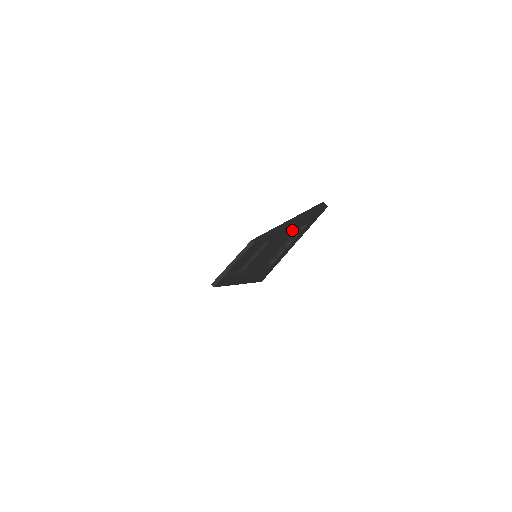
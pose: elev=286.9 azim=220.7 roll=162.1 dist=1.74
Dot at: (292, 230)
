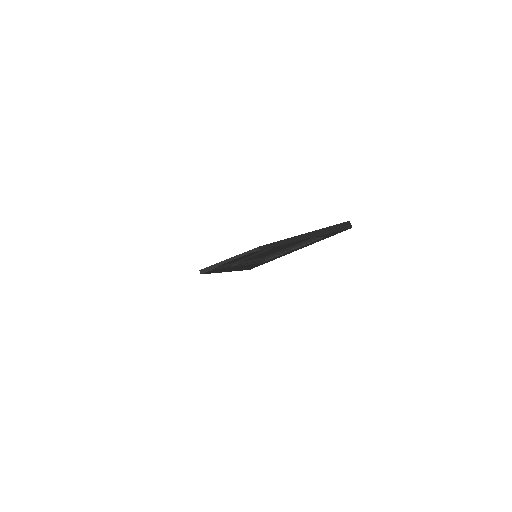
Dot at: (304, 239)
